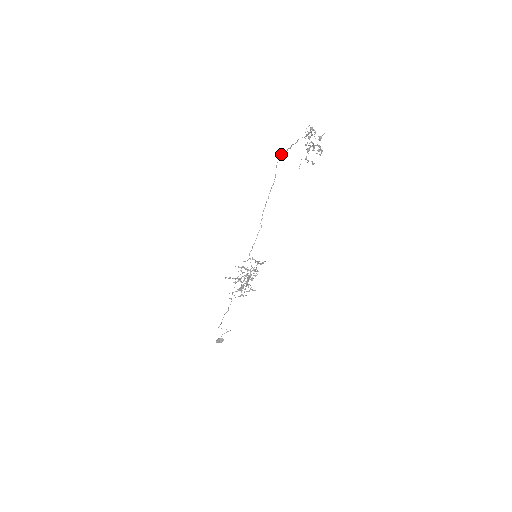
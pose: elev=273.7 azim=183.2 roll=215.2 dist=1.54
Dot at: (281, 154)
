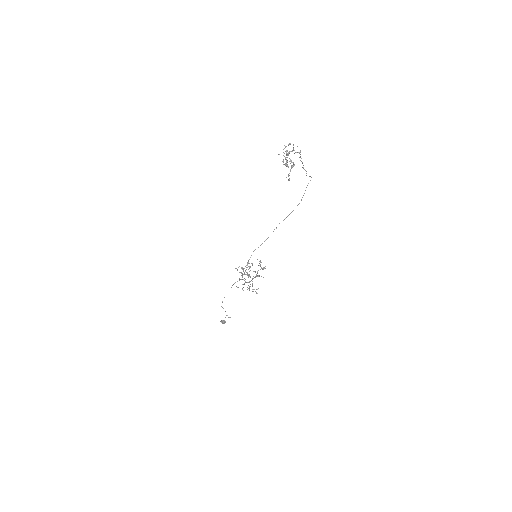
Dot at: occluded
